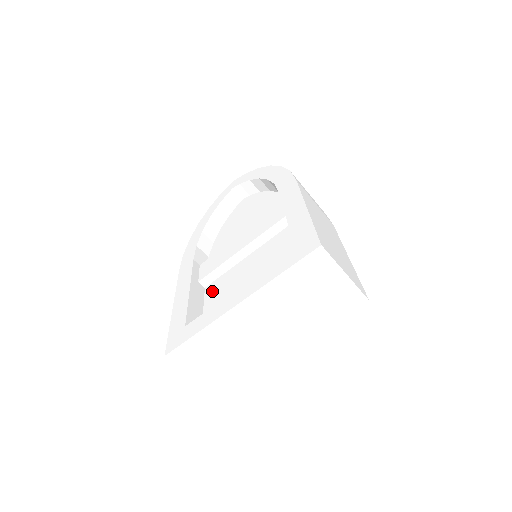
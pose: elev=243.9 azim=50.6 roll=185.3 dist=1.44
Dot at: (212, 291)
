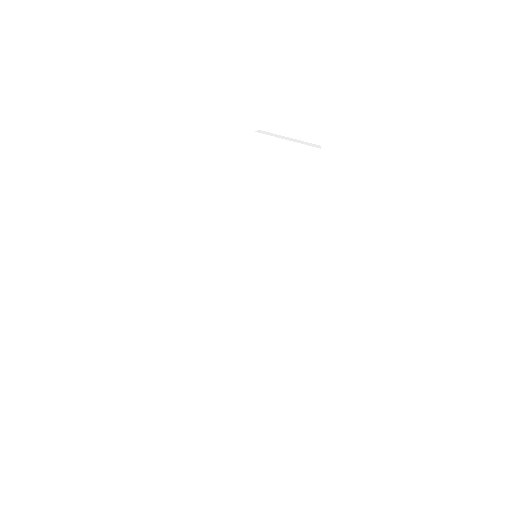
Dot at: occluded
